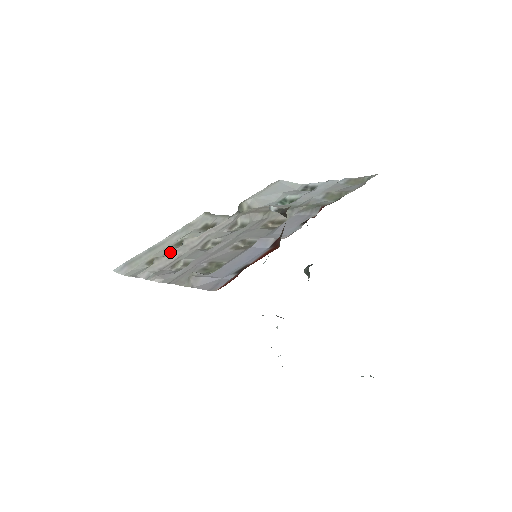
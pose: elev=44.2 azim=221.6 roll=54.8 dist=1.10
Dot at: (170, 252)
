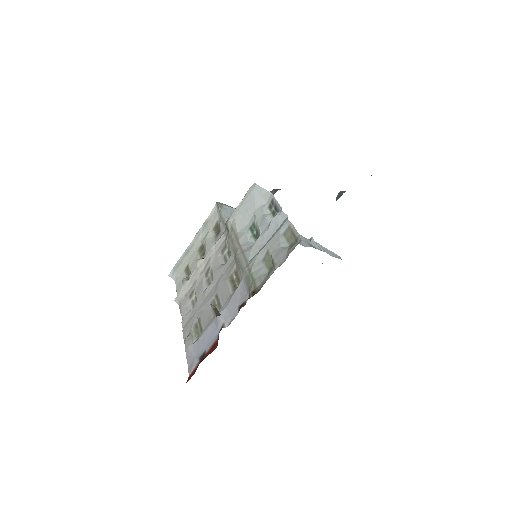
Dot at: (195, 264)
